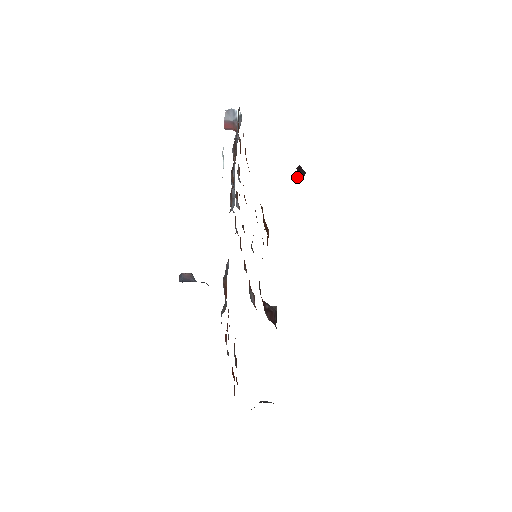
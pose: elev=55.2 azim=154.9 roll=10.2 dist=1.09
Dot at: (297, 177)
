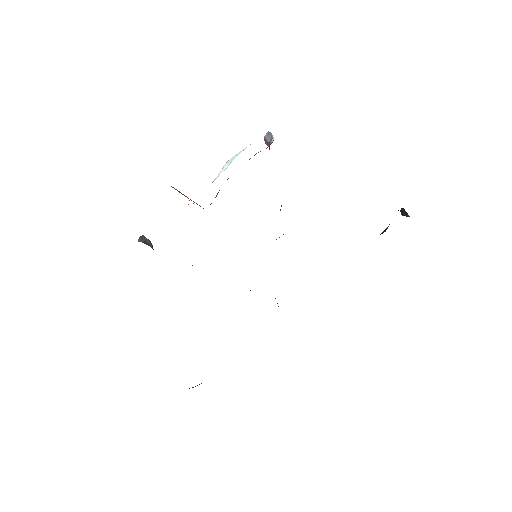
Dot at: occluded
